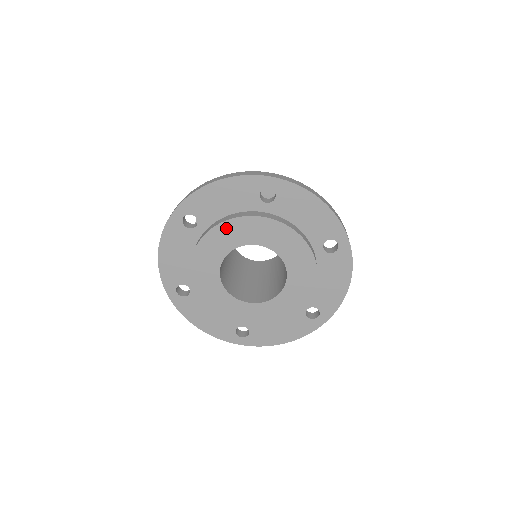
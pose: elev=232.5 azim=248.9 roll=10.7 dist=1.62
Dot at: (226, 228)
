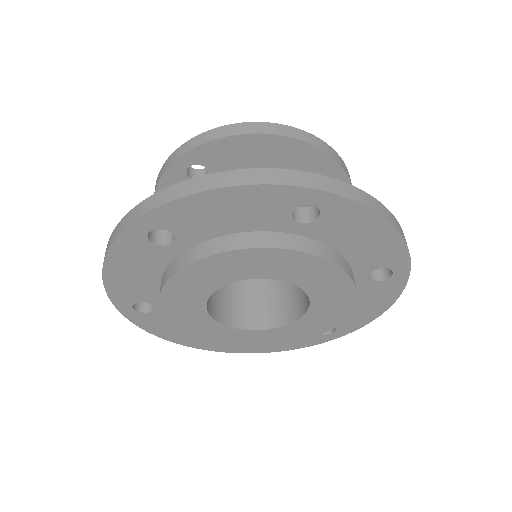
Dot at: (227, 259)
